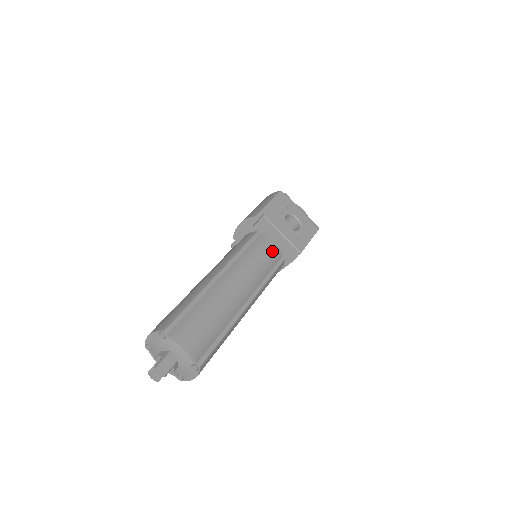
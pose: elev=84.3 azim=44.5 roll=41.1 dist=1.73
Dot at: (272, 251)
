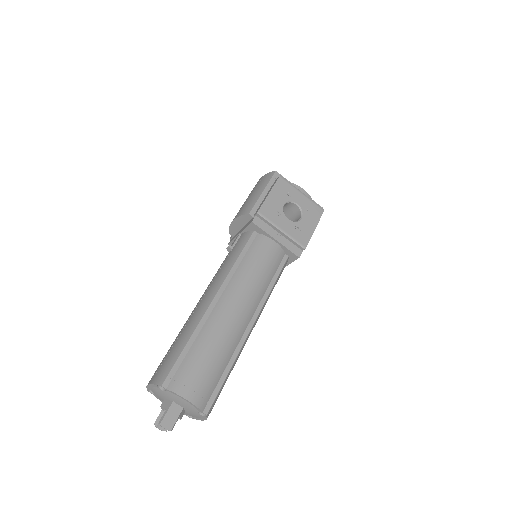
Dot at: (272, 253)
